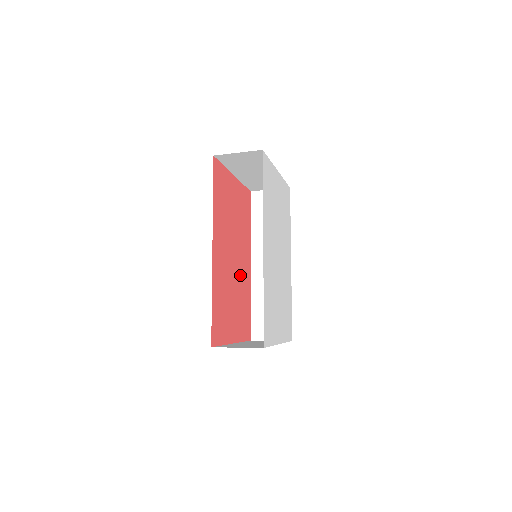
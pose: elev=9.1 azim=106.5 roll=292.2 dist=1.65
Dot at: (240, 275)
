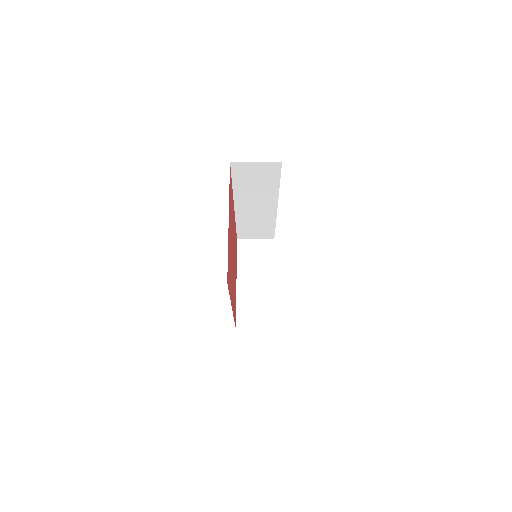
Dot at: occluded
